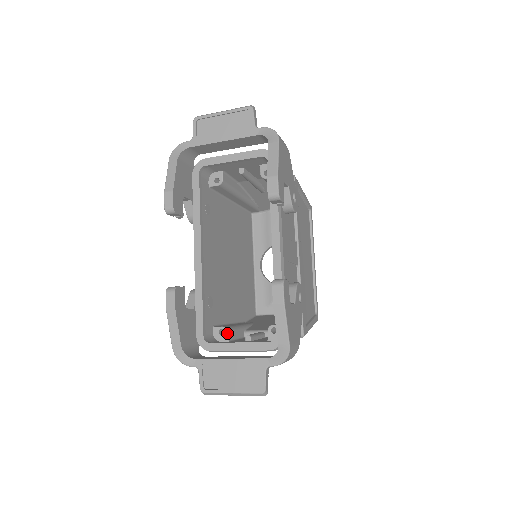
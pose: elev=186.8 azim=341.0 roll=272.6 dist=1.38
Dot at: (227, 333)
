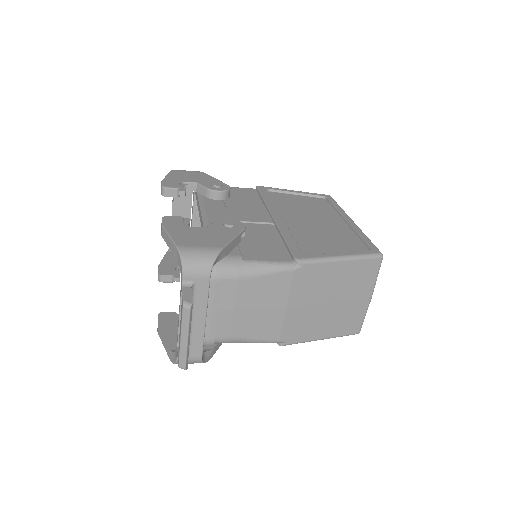
Dot at: occluded
